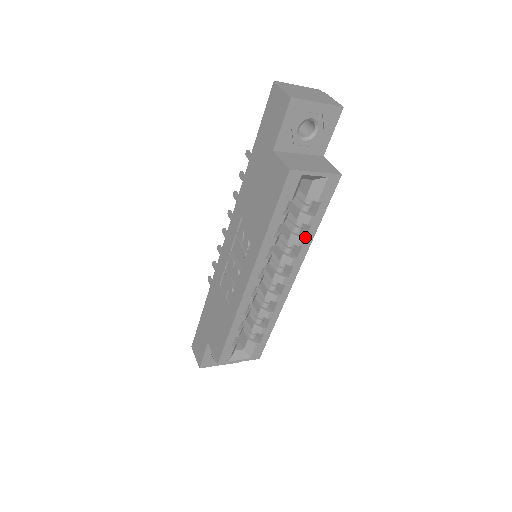
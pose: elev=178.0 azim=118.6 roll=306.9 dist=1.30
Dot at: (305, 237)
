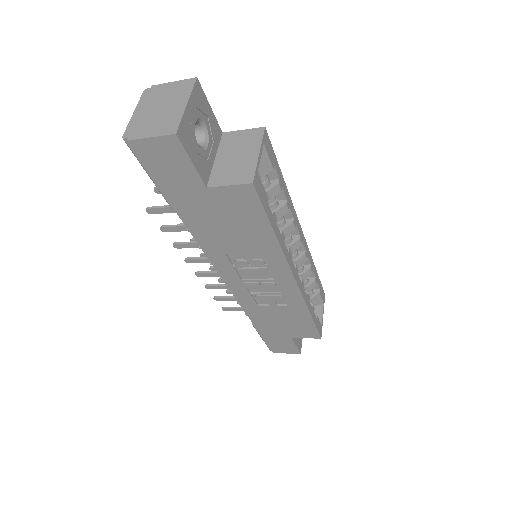
Dot at: (286, 200)
